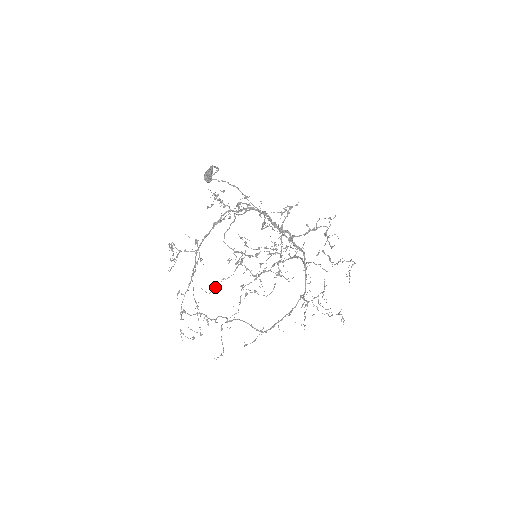
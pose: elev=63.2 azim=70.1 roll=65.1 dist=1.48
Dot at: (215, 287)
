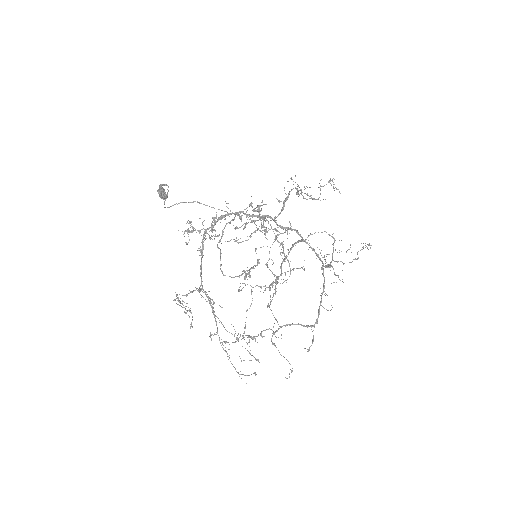
Dot at: (245, 324)
